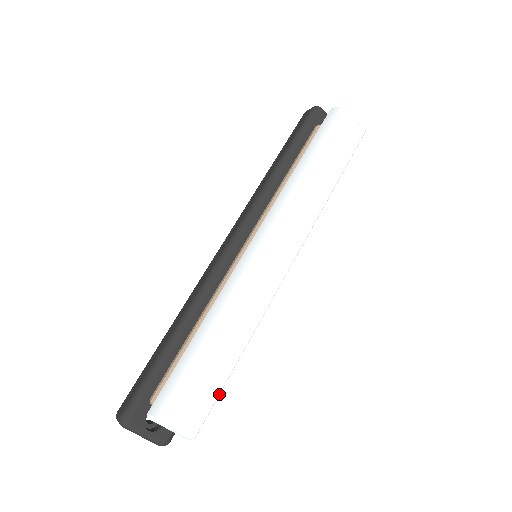
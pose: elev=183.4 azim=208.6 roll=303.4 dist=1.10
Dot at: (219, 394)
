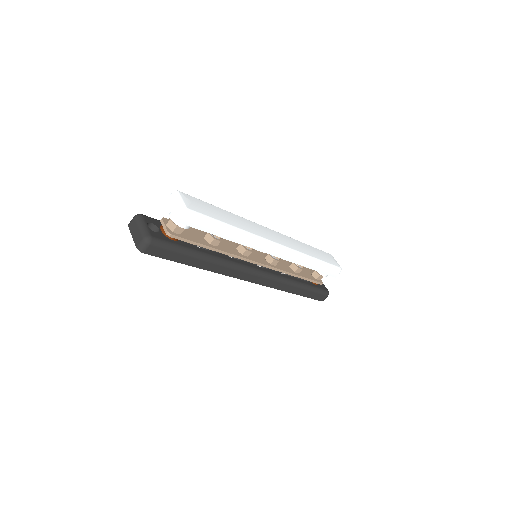
Dot at: (211, 219)
